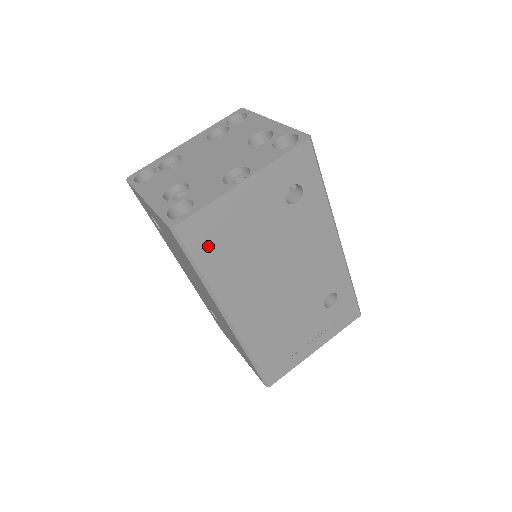
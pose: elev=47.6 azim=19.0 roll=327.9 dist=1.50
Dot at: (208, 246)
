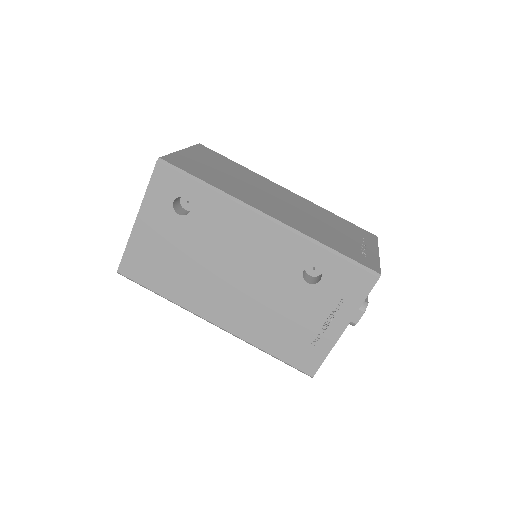
Dot at: (149, 274)
